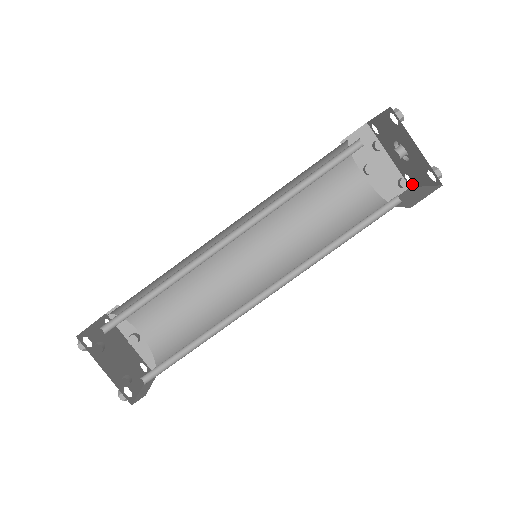
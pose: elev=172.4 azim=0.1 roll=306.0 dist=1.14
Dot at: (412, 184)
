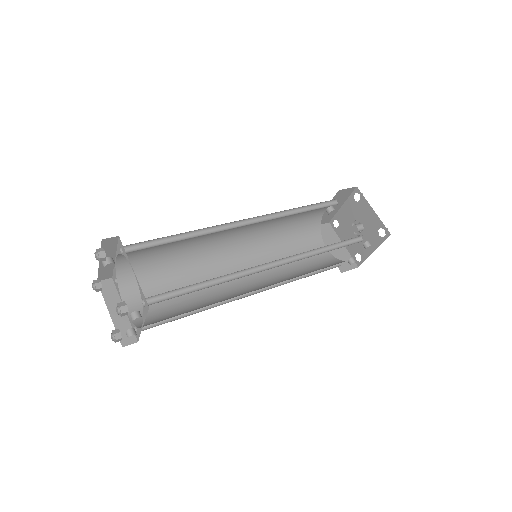
Dot at: (334, 227)
